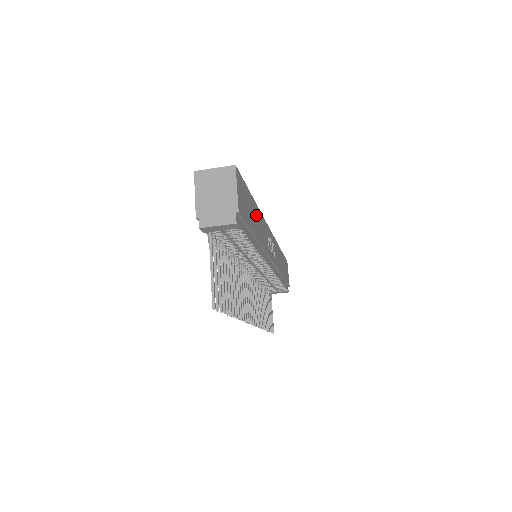
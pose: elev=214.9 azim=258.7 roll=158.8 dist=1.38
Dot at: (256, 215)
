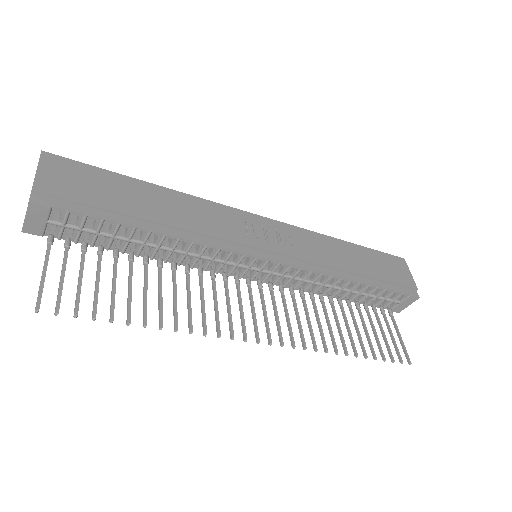
Dot at: (160, 198)
